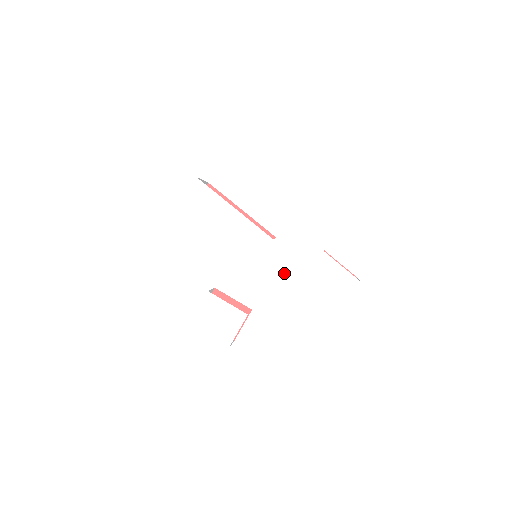
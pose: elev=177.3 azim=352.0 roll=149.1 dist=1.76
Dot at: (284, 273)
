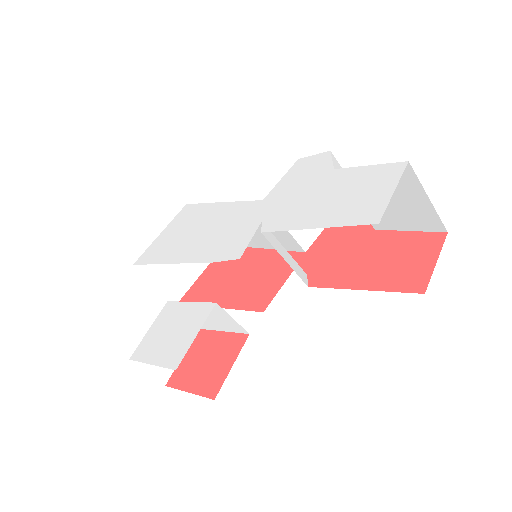
Dot at: (276, 223)
